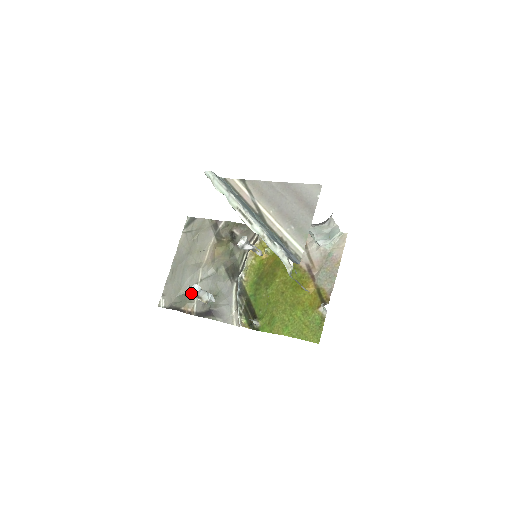
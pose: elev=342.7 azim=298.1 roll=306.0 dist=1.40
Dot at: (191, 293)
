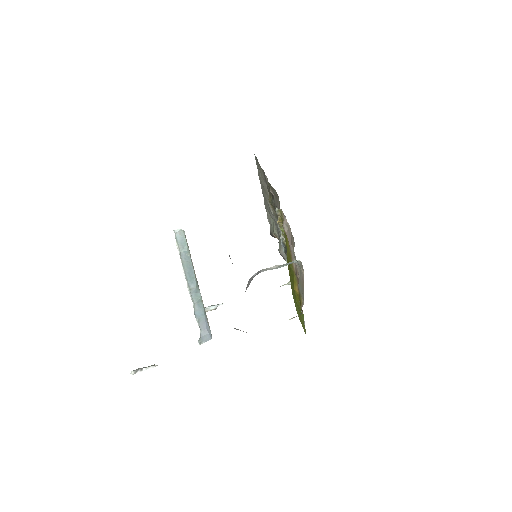
Dot at: occluded
